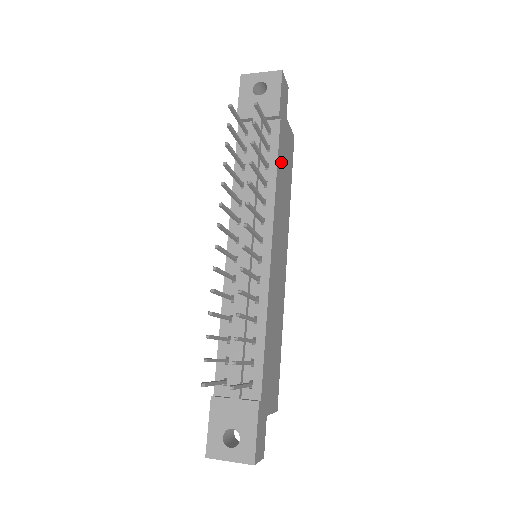
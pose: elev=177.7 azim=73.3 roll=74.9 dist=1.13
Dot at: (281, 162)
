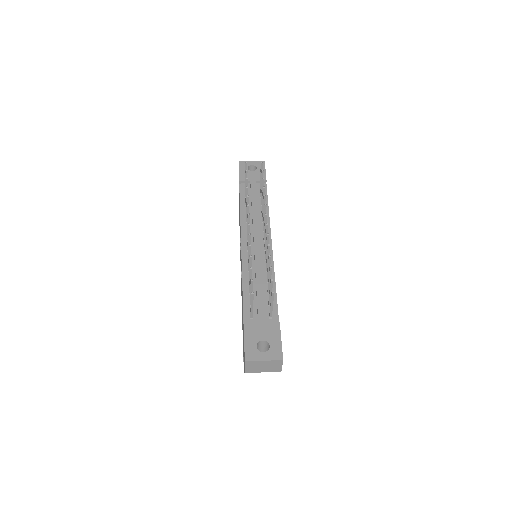
Dot at: occluded
